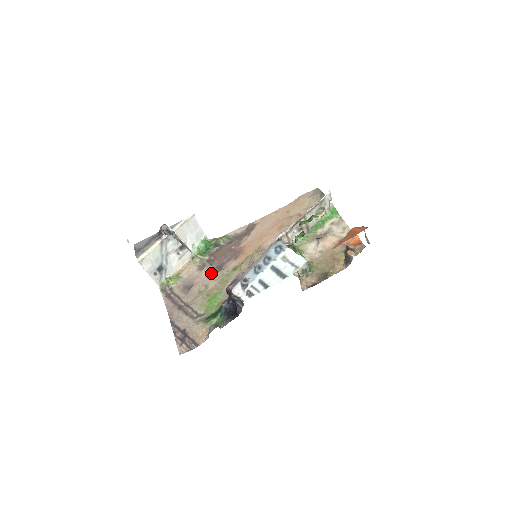
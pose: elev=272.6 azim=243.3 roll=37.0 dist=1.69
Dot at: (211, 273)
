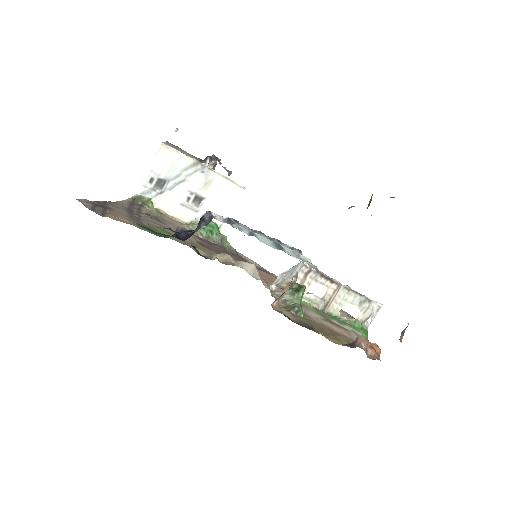
Dot at: (191, 237)
